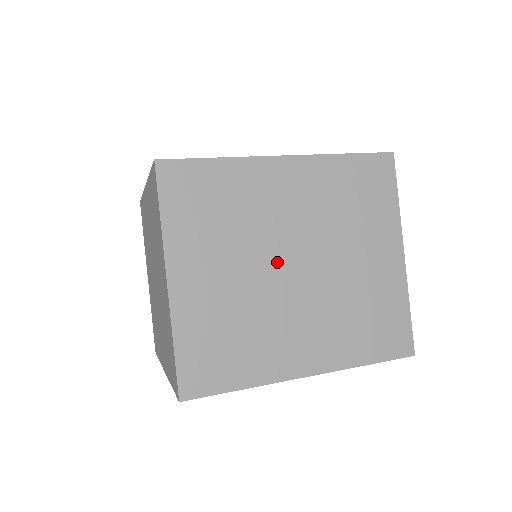
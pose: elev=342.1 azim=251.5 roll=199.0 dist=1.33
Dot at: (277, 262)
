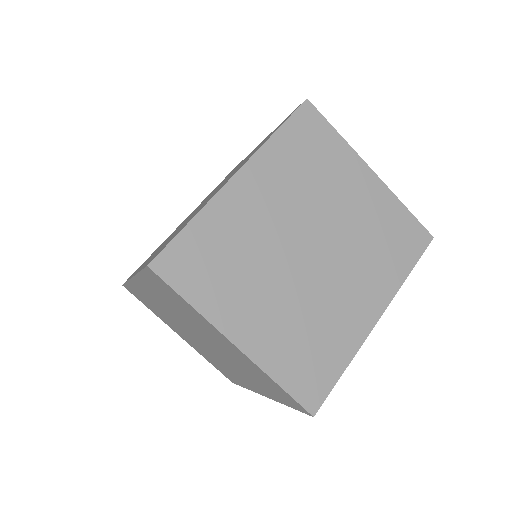
Dot at: (296, 259)
